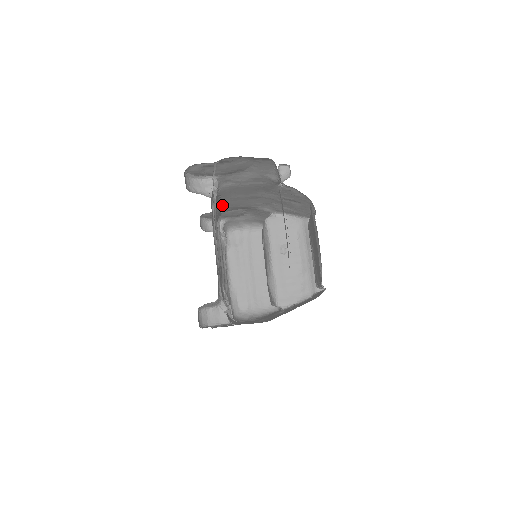
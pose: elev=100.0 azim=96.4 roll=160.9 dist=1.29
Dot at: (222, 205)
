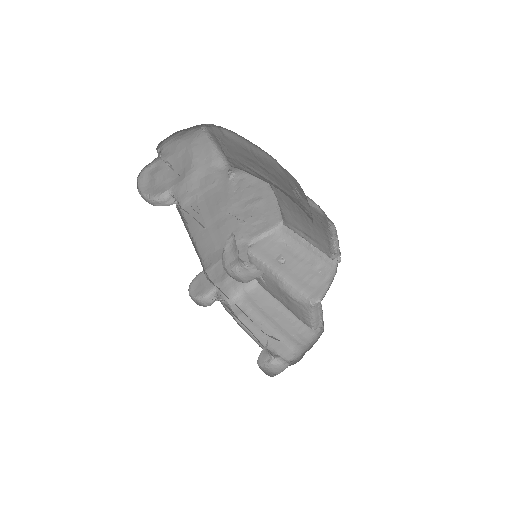
Dot at: (198, 251)
